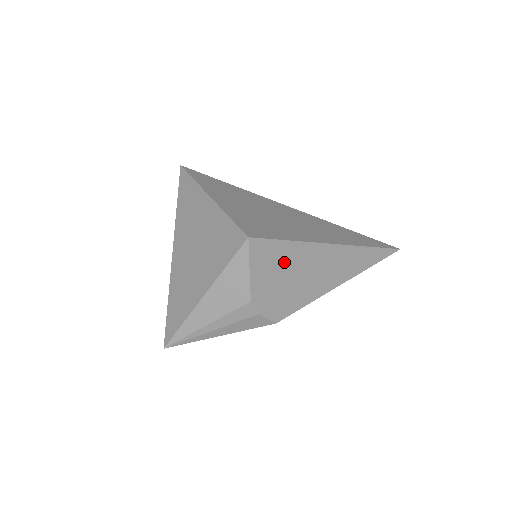
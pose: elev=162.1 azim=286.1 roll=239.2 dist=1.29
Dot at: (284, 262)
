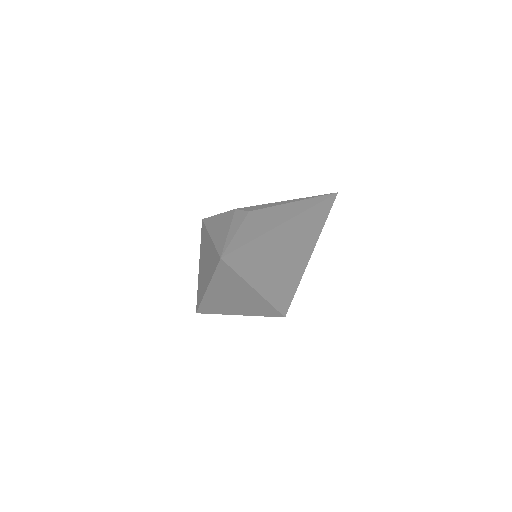
Dot at: occluded
